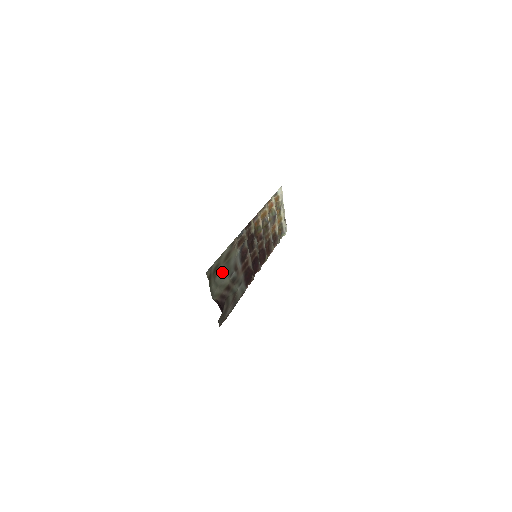
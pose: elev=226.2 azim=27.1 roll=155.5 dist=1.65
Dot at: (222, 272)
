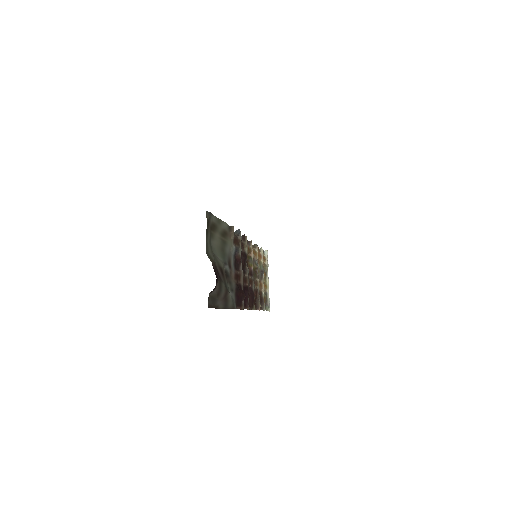
Dot at: (217, 245)
